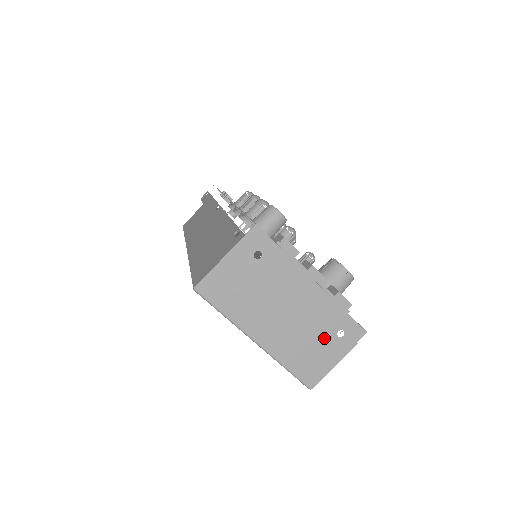
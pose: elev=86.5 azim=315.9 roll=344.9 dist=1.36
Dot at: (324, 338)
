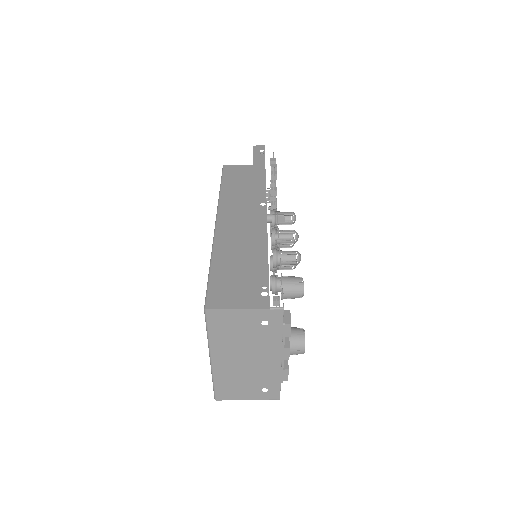
Dot at: (253, 385)
